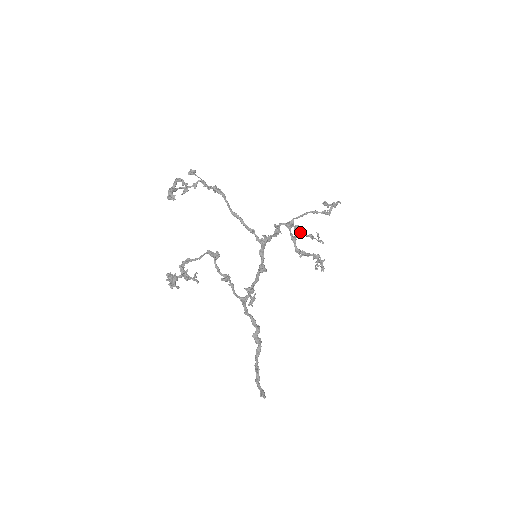
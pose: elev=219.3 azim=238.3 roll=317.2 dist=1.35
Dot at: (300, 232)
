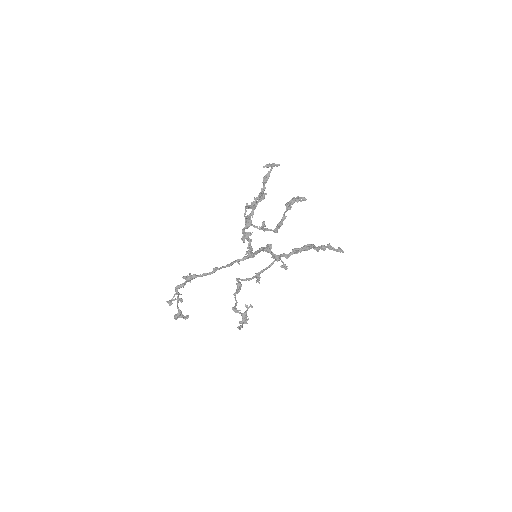
Dot at: occluded
